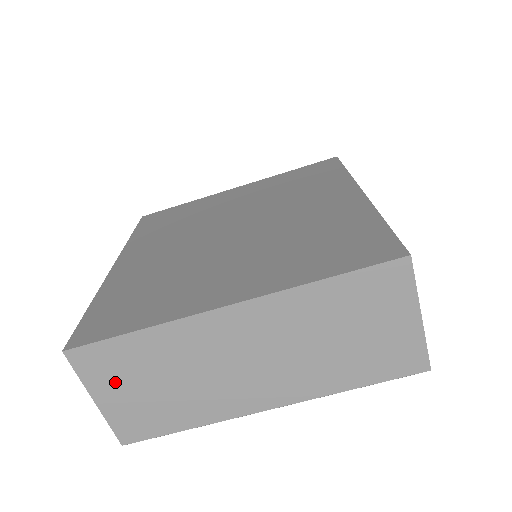
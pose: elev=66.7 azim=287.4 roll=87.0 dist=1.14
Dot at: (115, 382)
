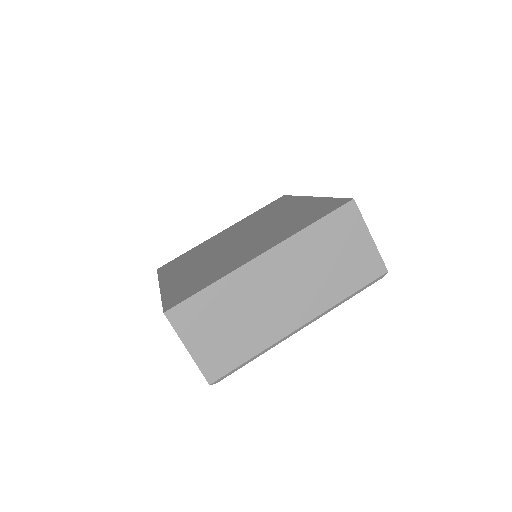
Dot at: (200, 329)
